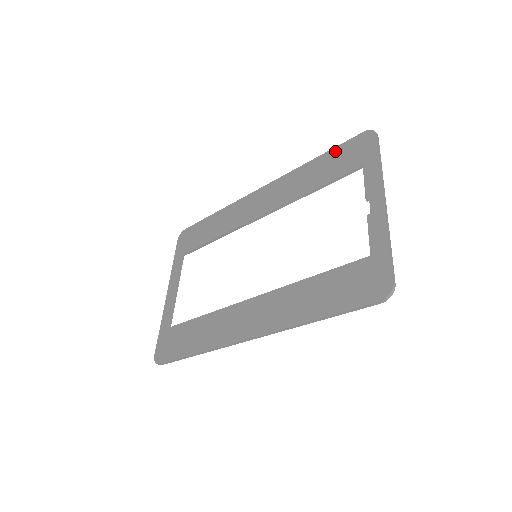
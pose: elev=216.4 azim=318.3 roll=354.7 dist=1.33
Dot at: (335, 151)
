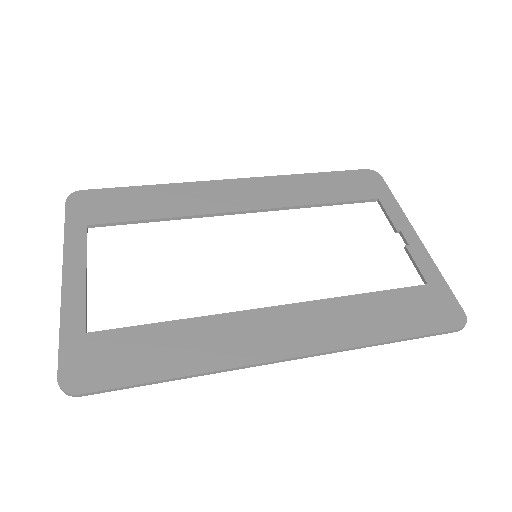
Dot at: (337, 175)
